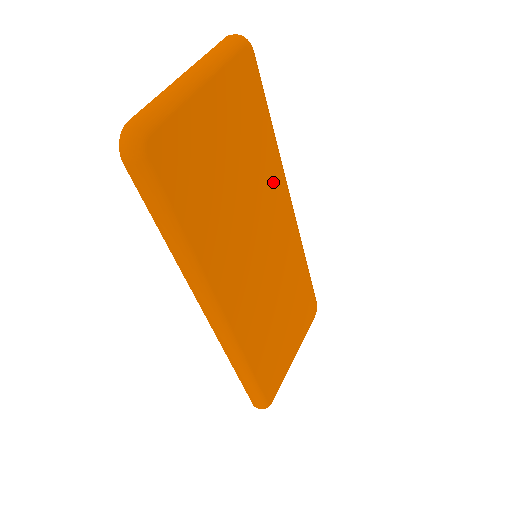
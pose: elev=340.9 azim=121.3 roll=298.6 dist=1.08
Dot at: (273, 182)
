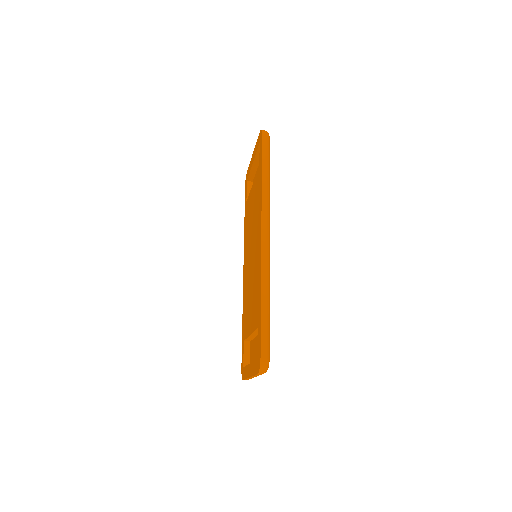
Dot at: occluded
